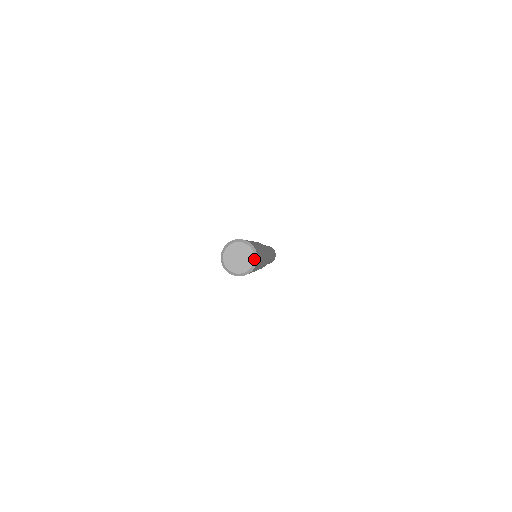
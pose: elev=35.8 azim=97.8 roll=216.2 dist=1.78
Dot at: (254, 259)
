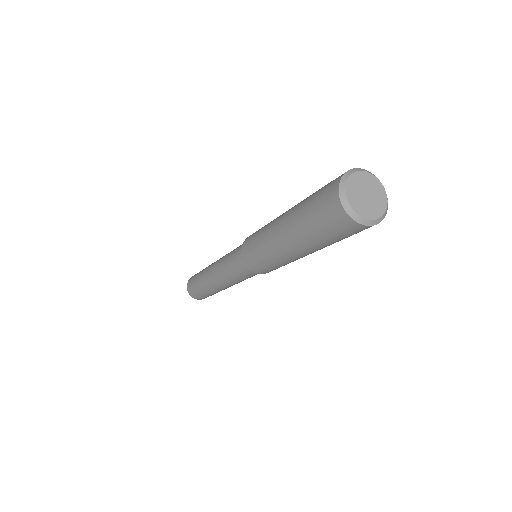
Dot at: (387, 205)
